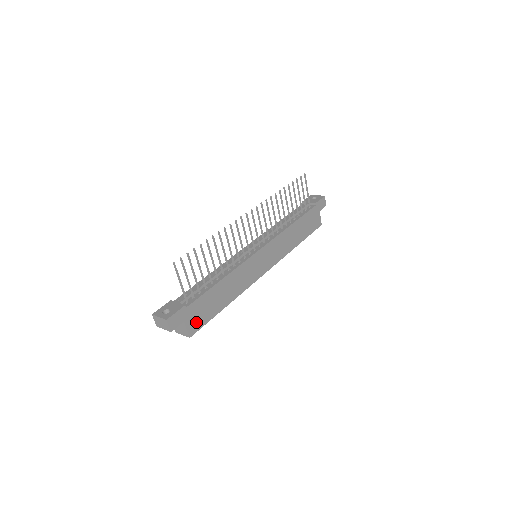
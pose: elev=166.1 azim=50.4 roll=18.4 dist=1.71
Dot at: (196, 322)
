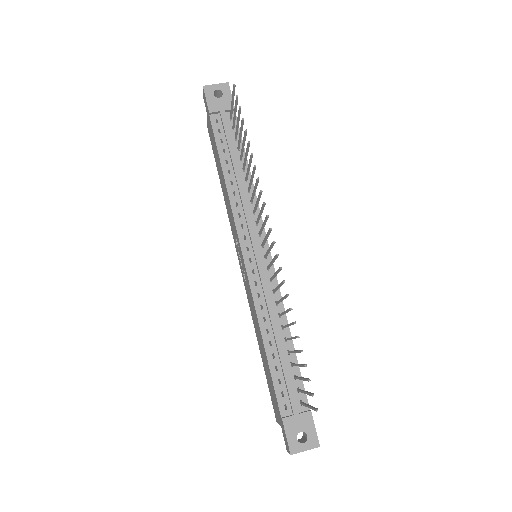
Dot at: occluded
